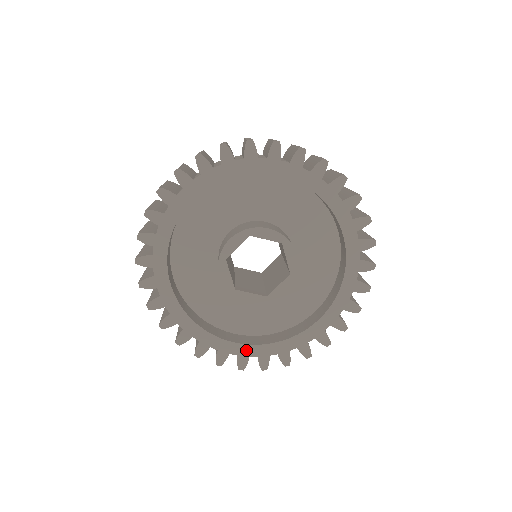
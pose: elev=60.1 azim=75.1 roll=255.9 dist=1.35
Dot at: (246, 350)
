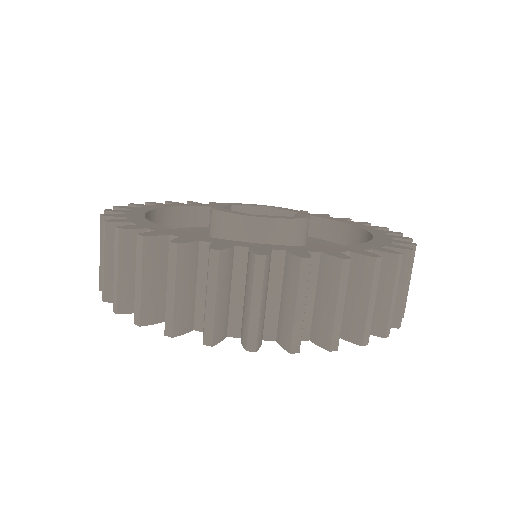
Dot at: occluded
